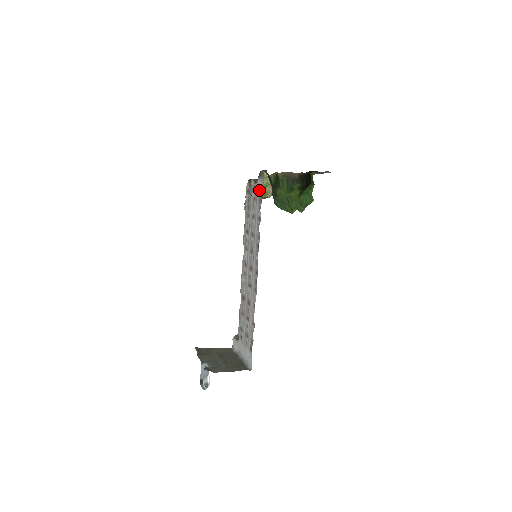
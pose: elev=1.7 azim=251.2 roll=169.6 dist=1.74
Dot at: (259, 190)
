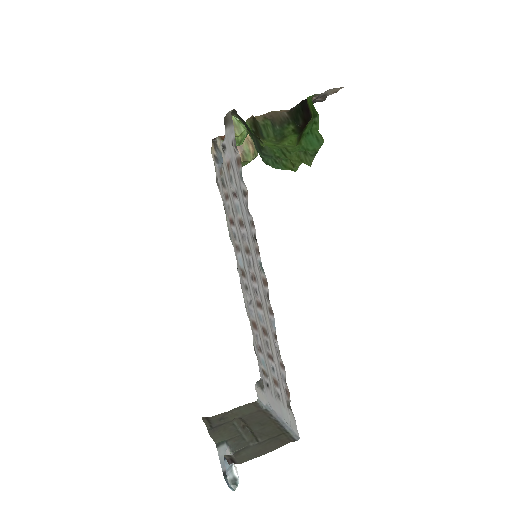
Dot at: (231, 147)
